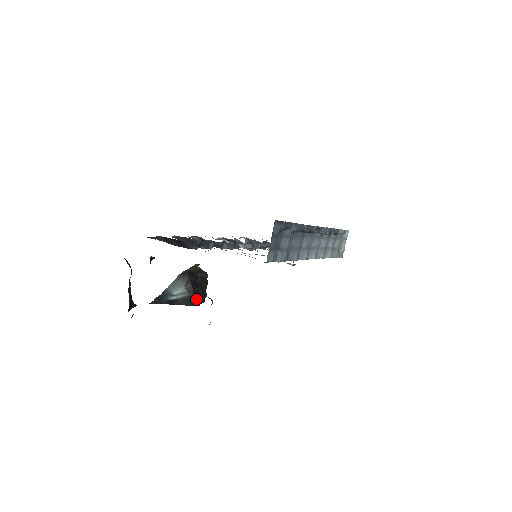
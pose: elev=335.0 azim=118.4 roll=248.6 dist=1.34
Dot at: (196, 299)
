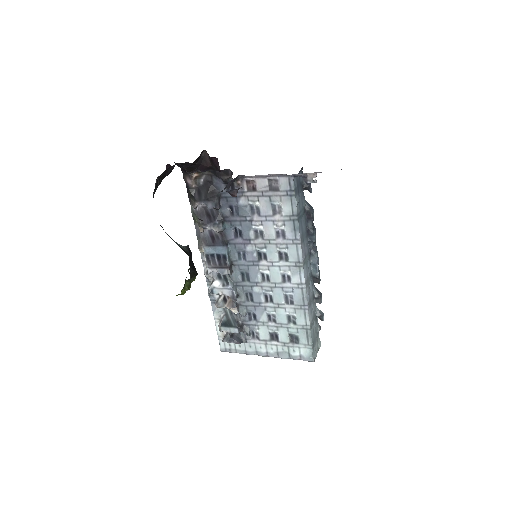
Dot at: (189, 260)
